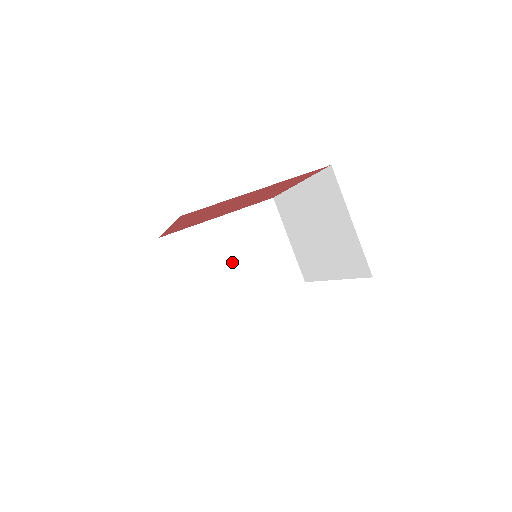
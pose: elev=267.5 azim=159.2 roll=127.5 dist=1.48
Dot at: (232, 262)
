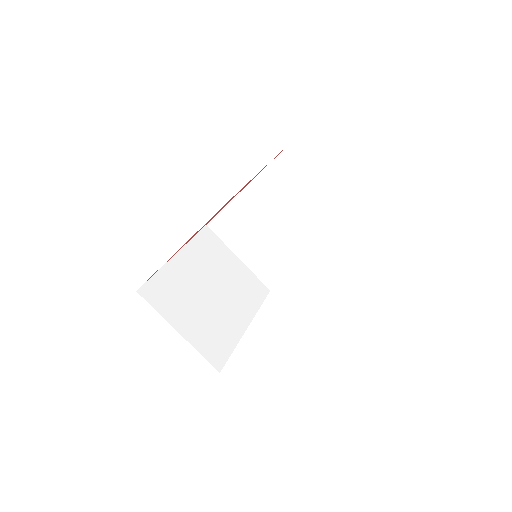
Dot at: (277, 226)
